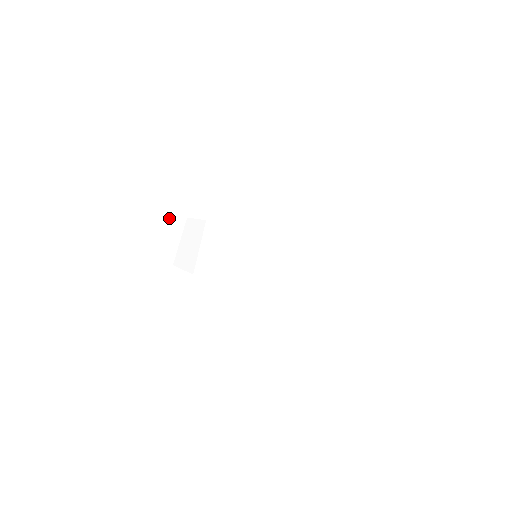
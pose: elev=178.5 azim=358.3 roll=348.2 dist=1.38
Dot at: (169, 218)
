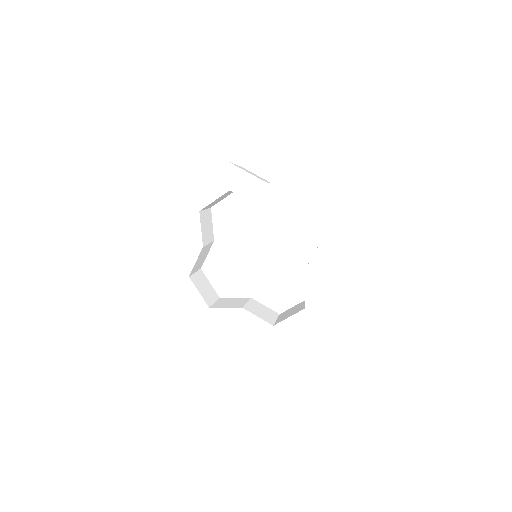
Dot at: (260, 177)
